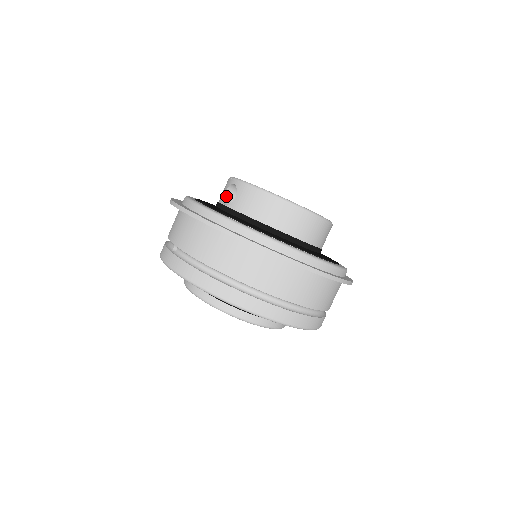
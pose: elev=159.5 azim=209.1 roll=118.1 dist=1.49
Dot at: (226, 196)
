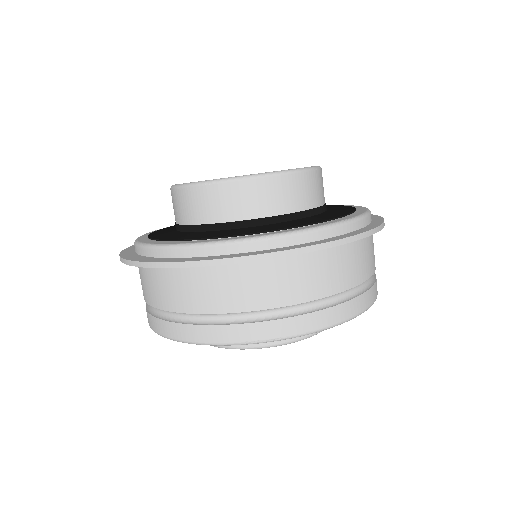
Dot at: occluded
